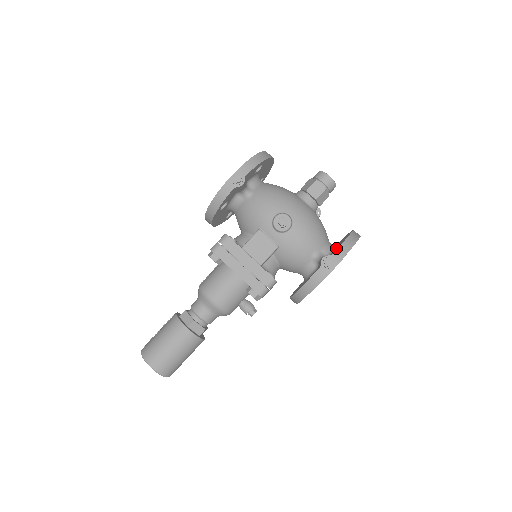
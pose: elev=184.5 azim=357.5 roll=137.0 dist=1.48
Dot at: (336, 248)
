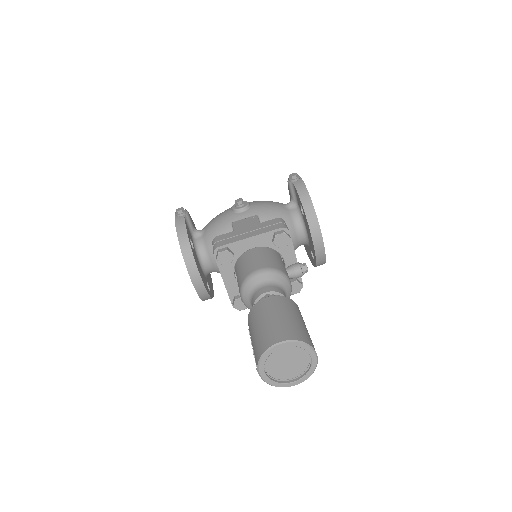
Dot at: occluded
